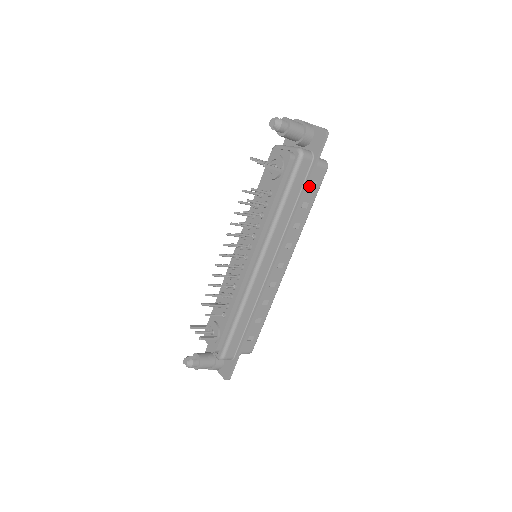
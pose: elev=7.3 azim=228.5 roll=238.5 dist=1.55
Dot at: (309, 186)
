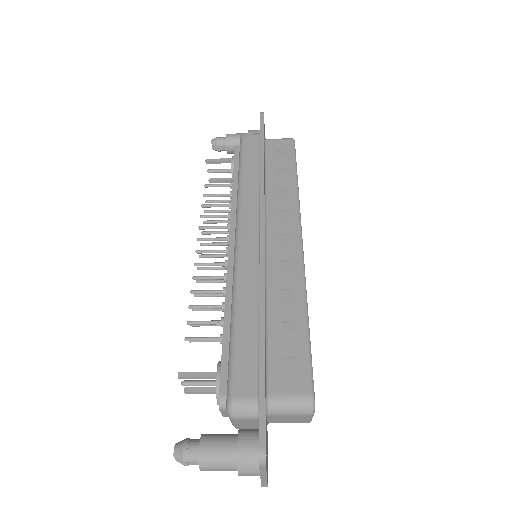
Dot at: (276, 156)
